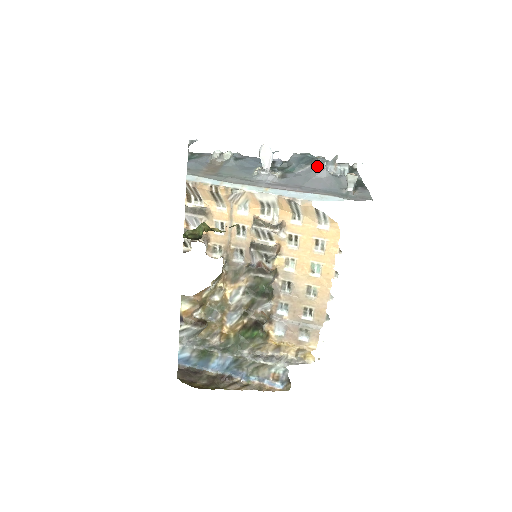
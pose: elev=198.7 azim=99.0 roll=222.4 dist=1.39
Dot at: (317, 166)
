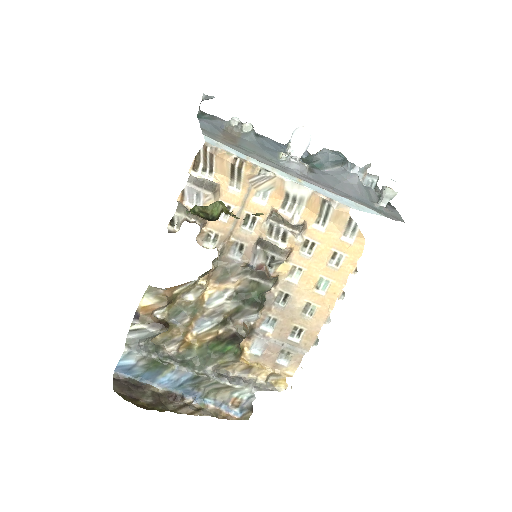
Dot at: (346, 169)
